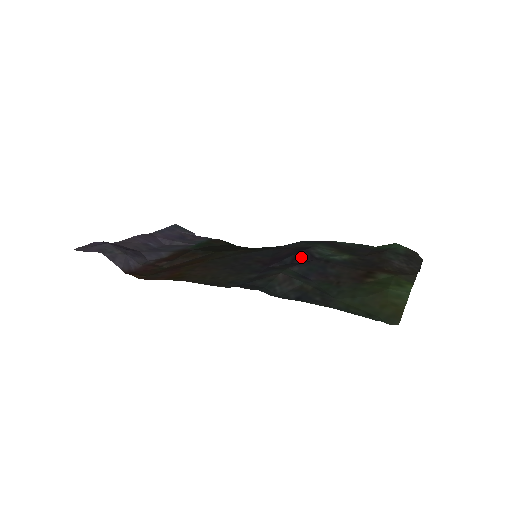
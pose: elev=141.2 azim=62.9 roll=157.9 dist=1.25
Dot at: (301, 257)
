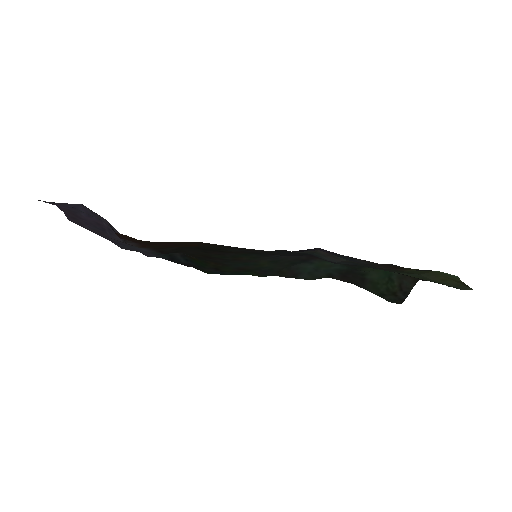
Dot at: occluded
